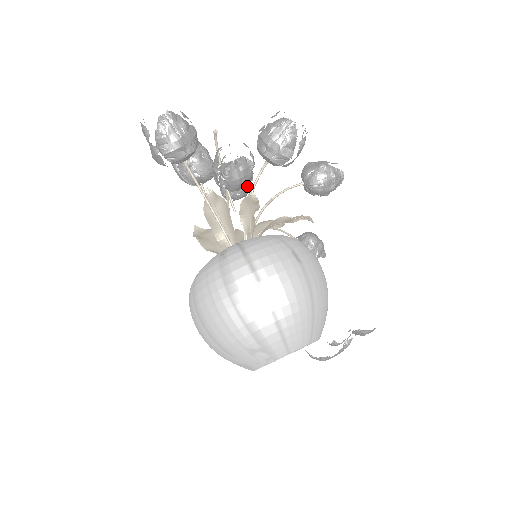
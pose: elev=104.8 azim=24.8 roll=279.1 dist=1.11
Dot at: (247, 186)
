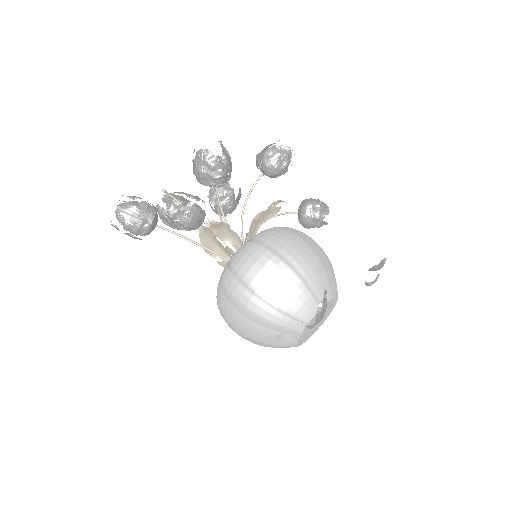
Dot at: (233, 197)
